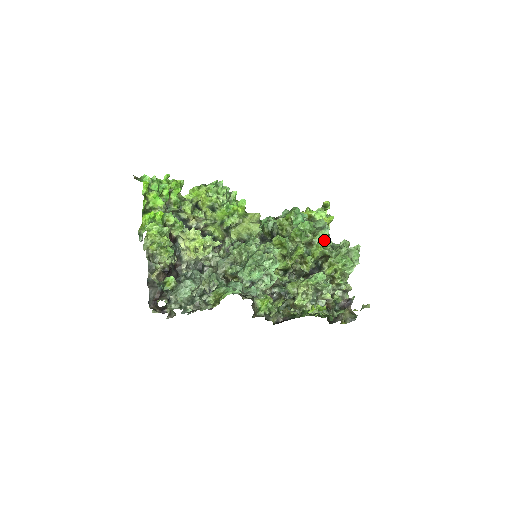
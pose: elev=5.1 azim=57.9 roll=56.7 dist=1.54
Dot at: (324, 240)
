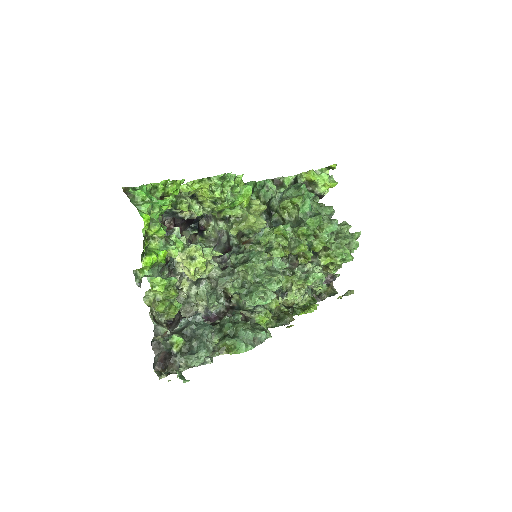
Dot at: (329, 234)
